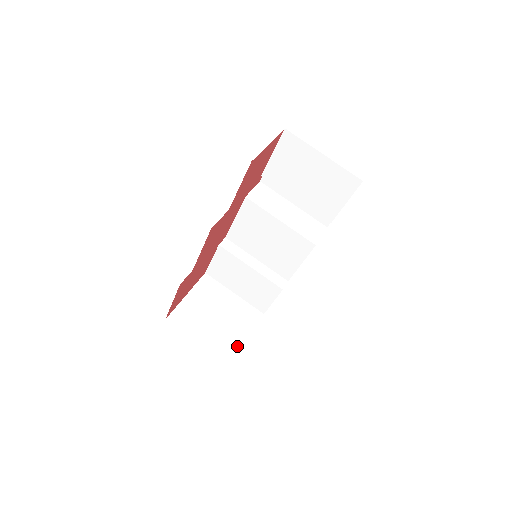
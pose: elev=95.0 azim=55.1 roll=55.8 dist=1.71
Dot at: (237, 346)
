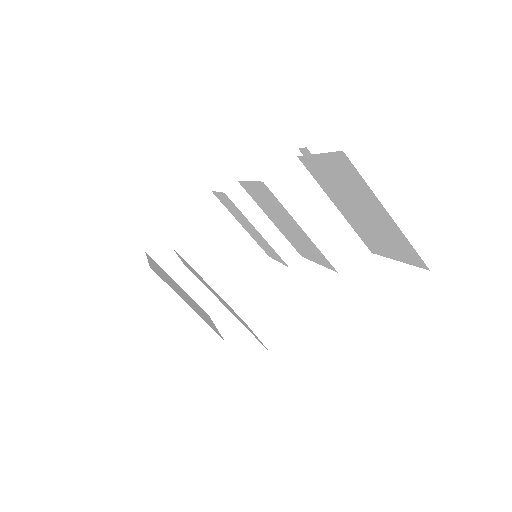
Dot at: (223, 293)
